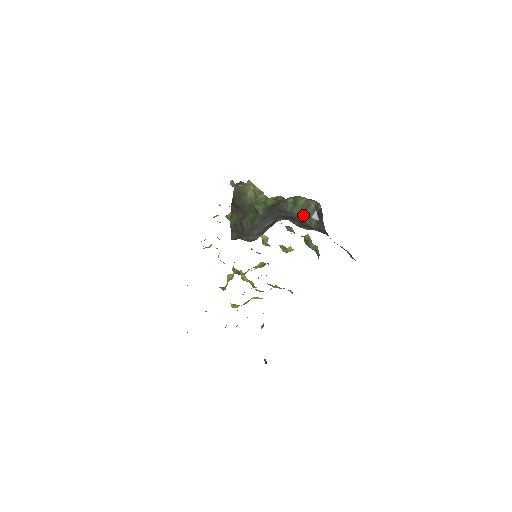
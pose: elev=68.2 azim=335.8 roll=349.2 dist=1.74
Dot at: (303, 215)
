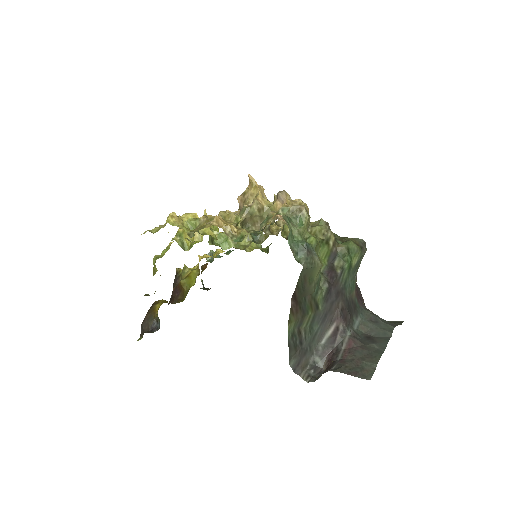
Dot at: (351, 281)
